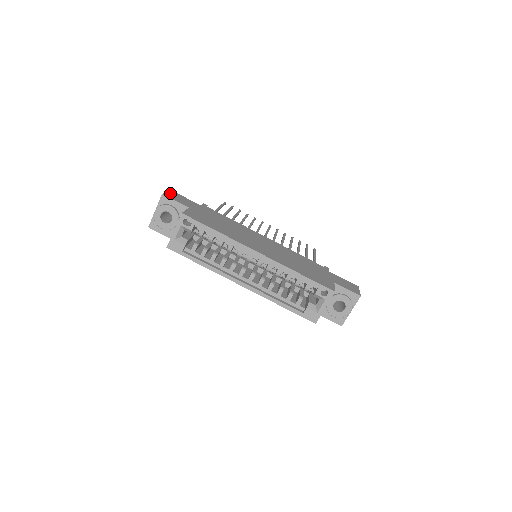
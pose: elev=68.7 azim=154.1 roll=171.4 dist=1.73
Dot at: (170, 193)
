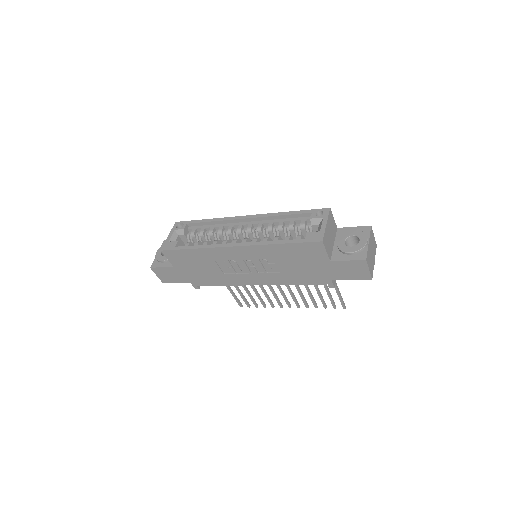
Dot at: occluded
